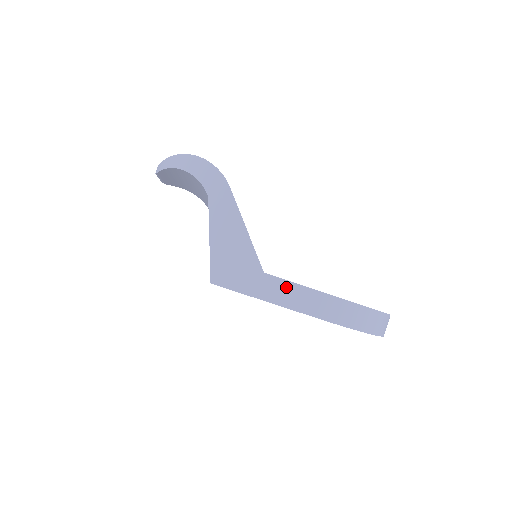
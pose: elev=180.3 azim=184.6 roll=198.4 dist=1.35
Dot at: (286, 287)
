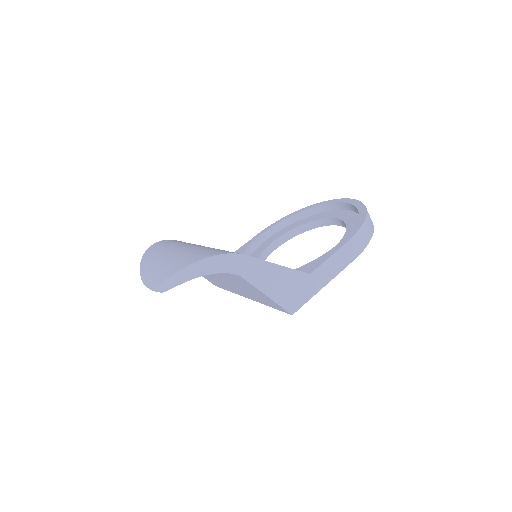
Dot at: (327, 266)
